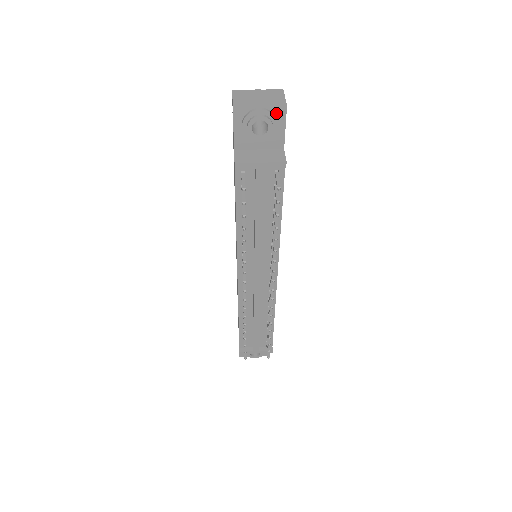
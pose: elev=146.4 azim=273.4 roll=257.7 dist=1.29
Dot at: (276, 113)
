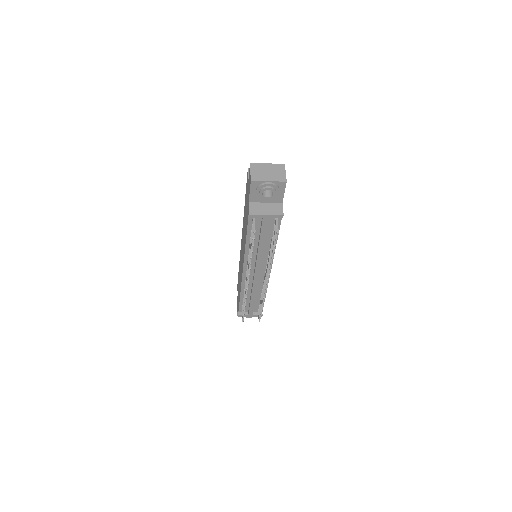
Dot at: (279, 185)
